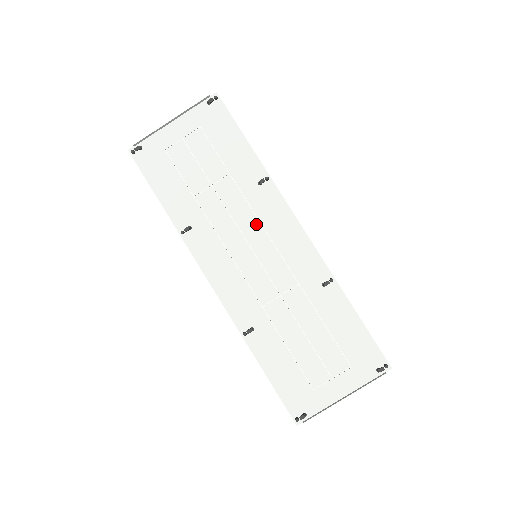
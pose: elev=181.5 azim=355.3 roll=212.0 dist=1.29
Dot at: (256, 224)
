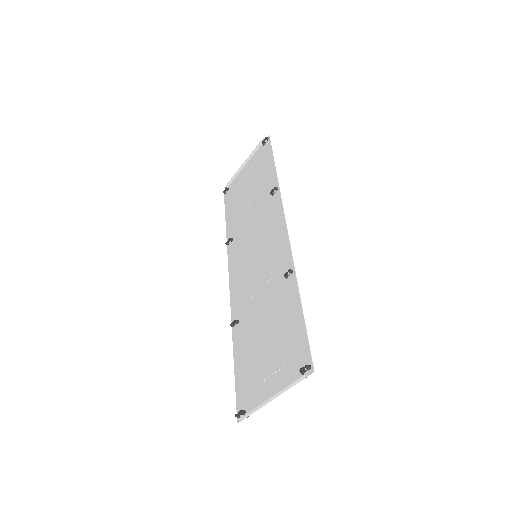
Dot at: (262, 229)
